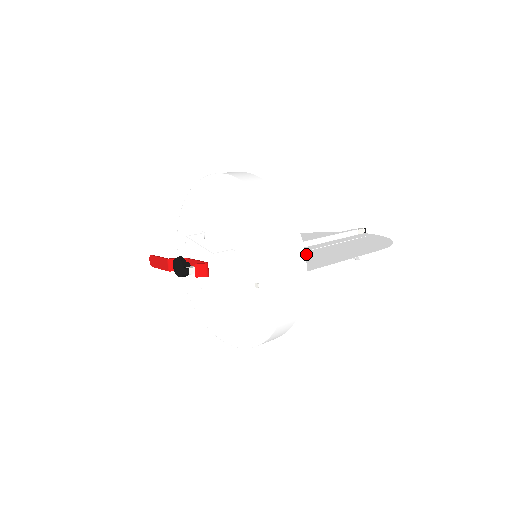
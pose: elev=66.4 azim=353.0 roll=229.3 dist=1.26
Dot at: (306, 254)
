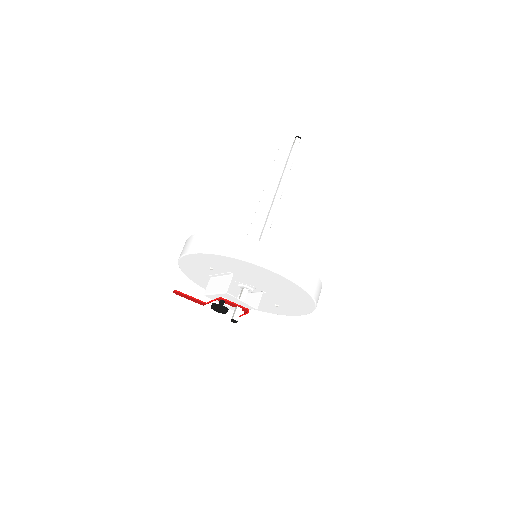
Dot at: (287, 238)
